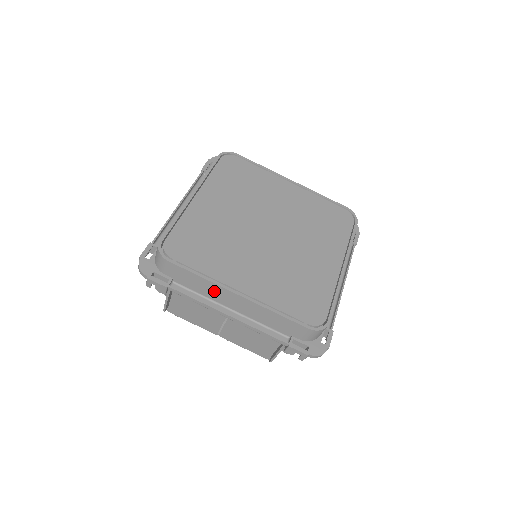
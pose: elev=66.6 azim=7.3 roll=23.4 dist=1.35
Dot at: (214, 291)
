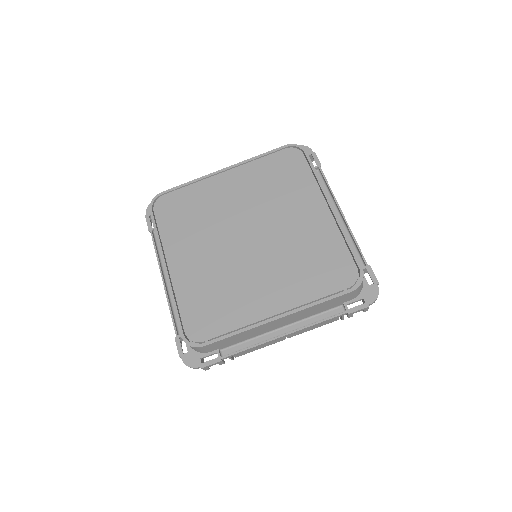
Dot at: (256, 331)
